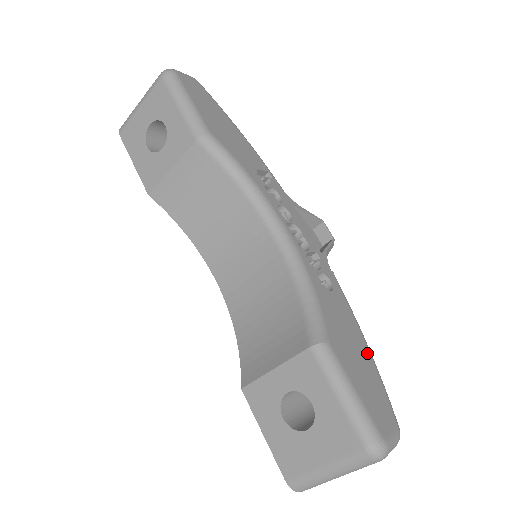
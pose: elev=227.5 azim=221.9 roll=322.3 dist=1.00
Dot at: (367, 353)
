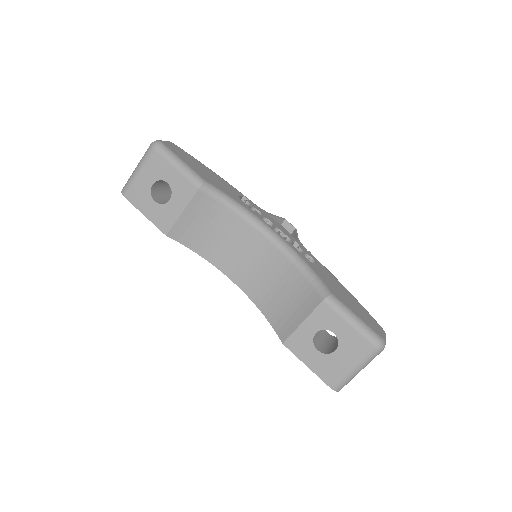
Dot at: (350, 294)
